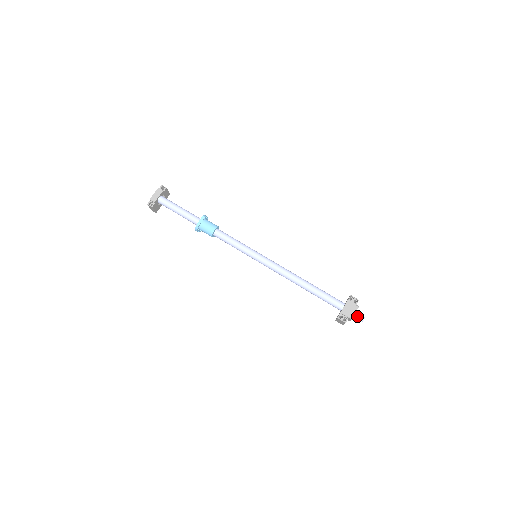
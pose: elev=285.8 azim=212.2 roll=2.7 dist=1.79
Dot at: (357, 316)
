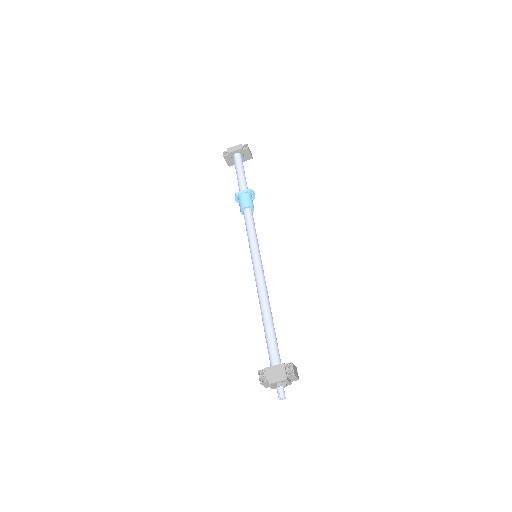
Dot at: (278, 388)
